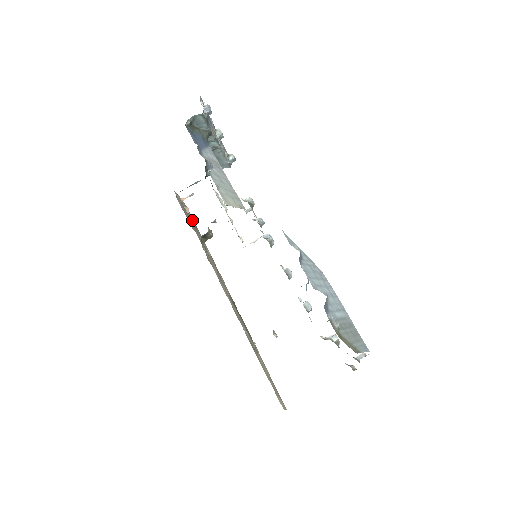
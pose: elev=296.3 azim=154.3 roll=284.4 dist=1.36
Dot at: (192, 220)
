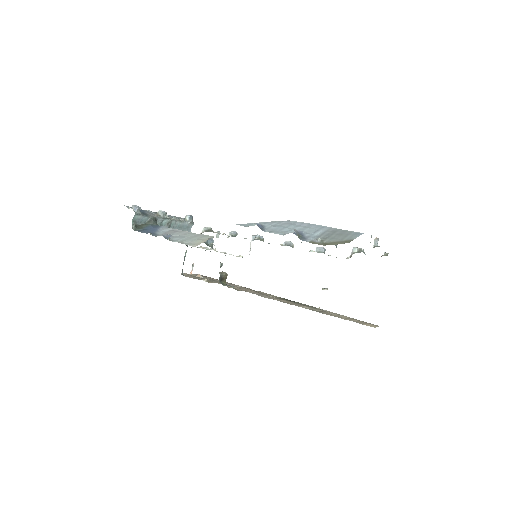
Dot at: occluded
